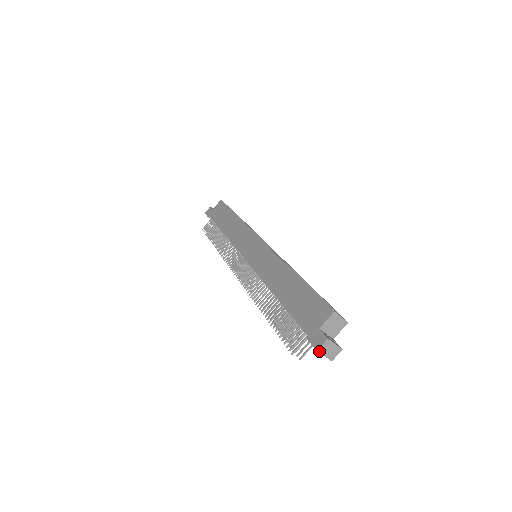
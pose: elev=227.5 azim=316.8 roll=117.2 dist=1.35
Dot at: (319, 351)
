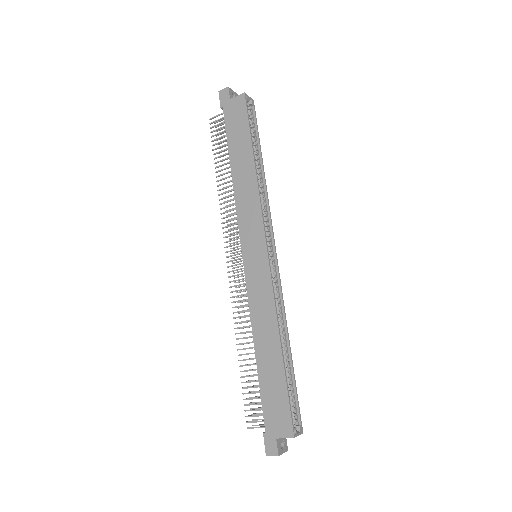
Dot at: occluded
